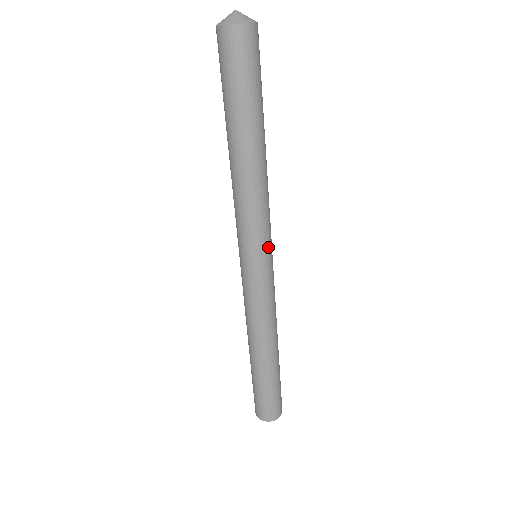
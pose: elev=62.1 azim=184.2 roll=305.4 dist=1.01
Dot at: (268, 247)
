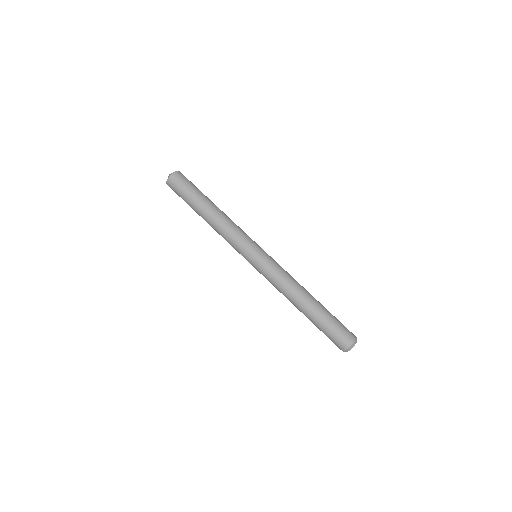
Dot at: (255, 244)
